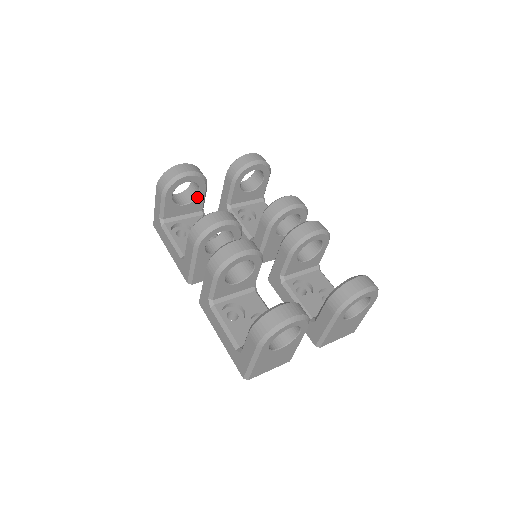
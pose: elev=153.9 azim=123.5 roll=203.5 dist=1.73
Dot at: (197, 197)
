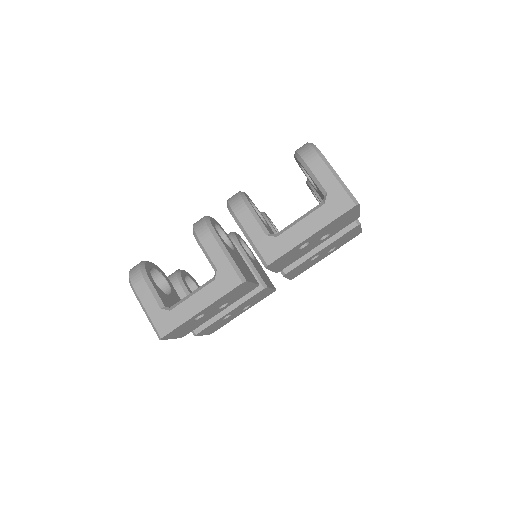
Dot at: (171, 289)
